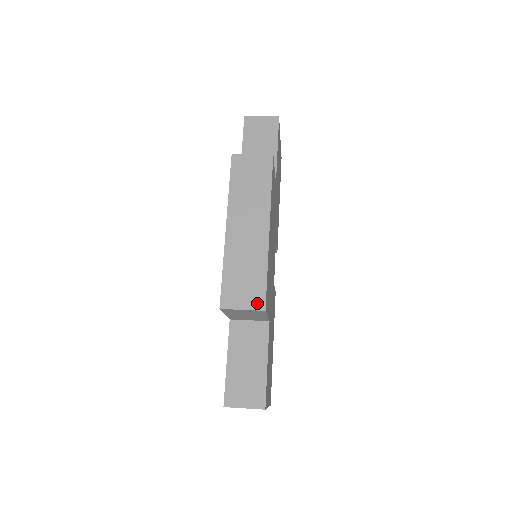
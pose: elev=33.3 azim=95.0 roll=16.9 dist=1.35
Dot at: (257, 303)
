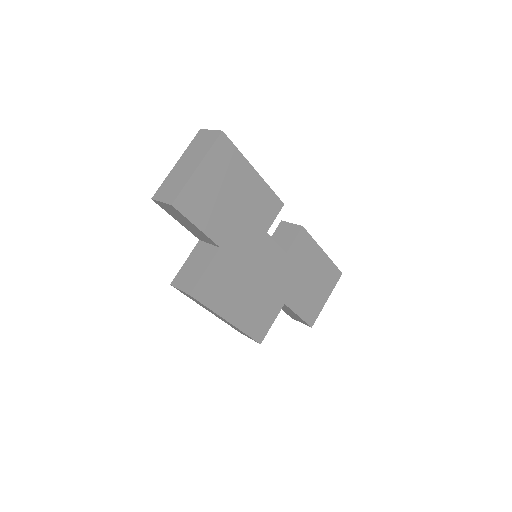
Dot at: occluded
